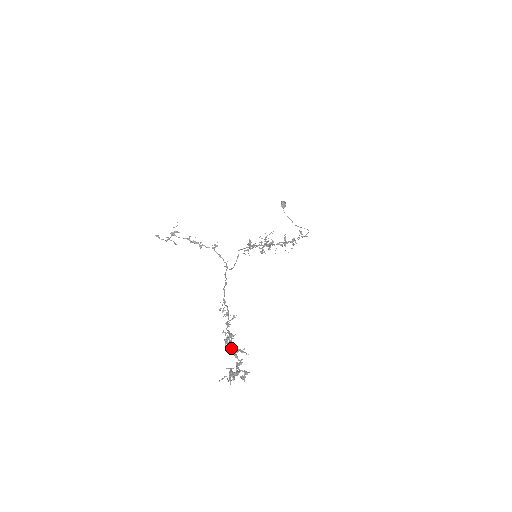
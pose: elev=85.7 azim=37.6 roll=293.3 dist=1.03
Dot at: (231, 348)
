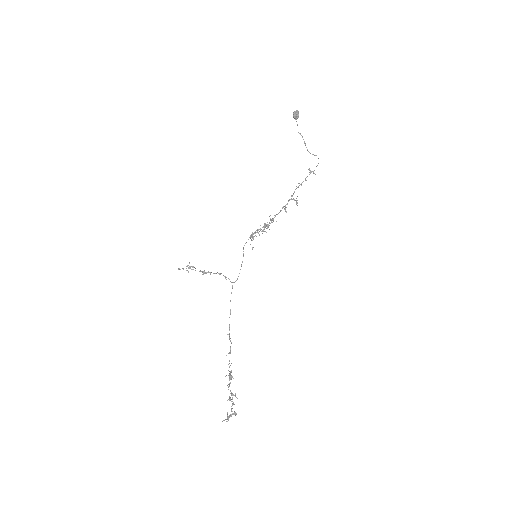
Dot at: (230, 391)
